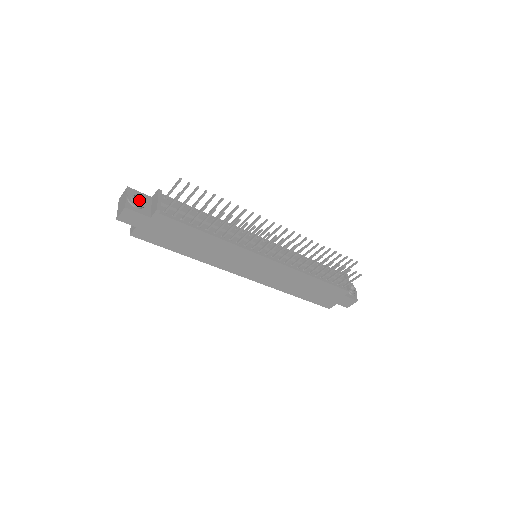
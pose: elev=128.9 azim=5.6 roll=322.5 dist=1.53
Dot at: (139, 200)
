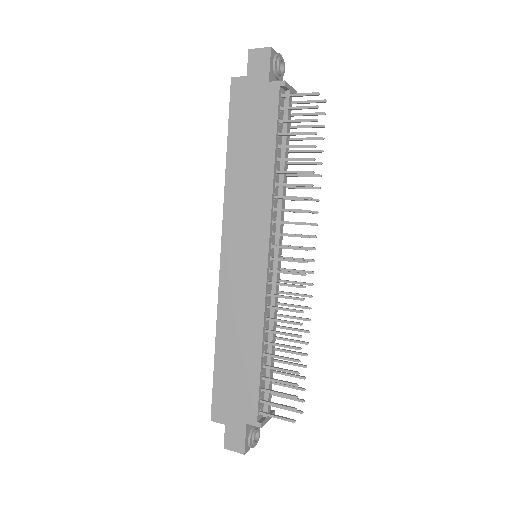
Dot at: occluded
